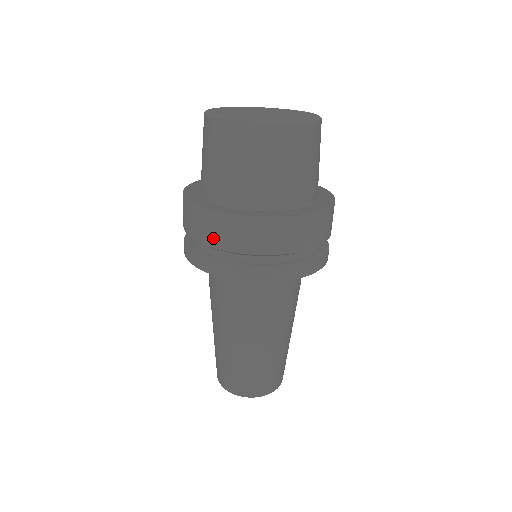
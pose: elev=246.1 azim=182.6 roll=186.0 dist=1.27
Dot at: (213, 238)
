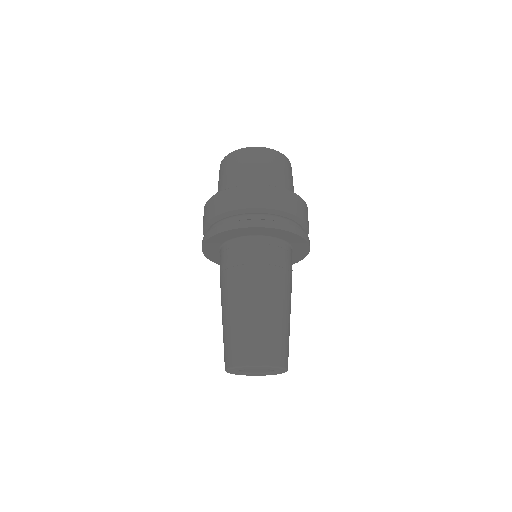
Dot at: (214, 211)
